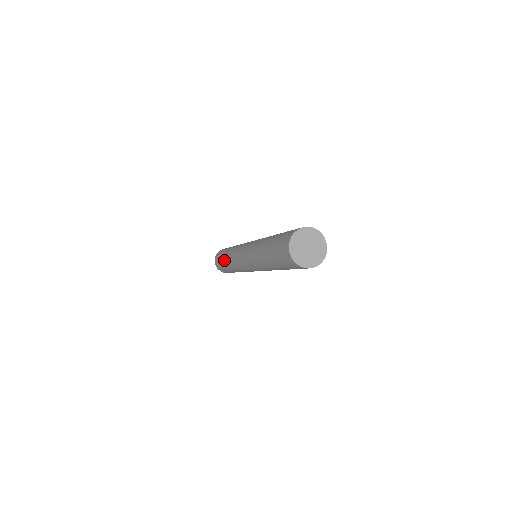
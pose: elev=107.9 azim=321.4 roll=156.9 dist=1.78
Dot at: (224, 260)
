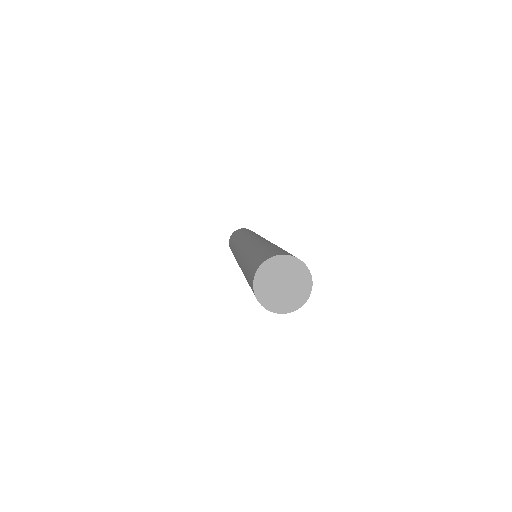
Dot at: occluded
